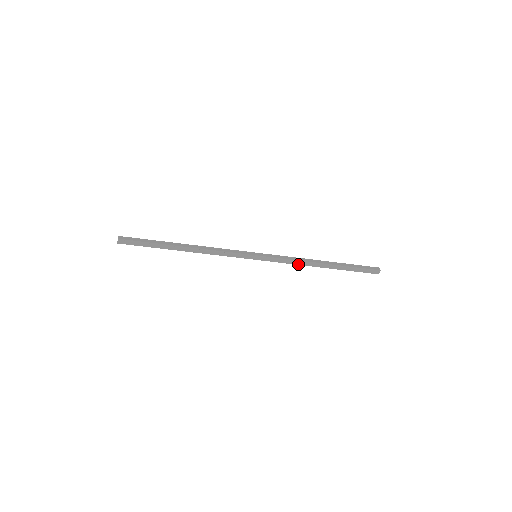
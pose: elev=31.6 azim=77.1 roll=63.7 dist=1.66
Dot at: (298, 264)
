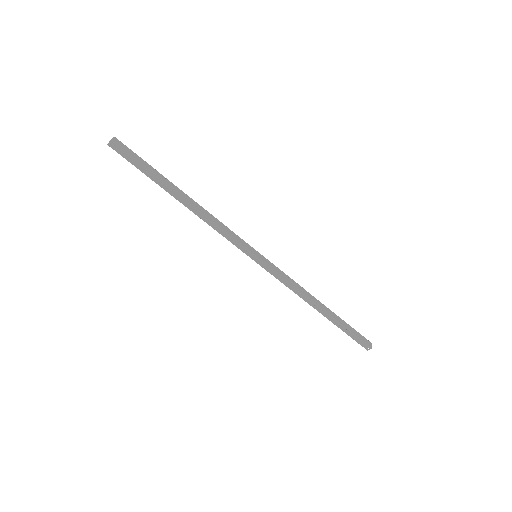
Dot at: (298, 289)
